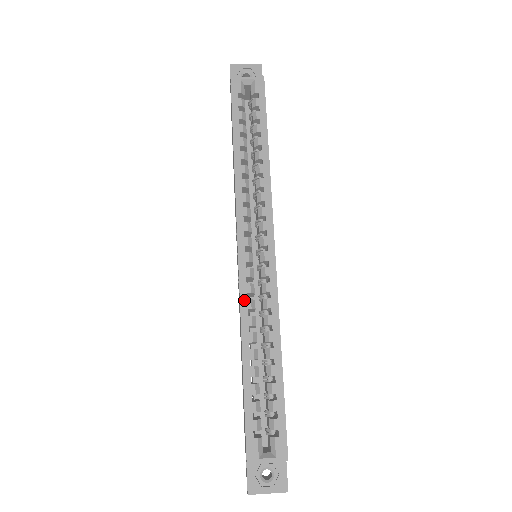
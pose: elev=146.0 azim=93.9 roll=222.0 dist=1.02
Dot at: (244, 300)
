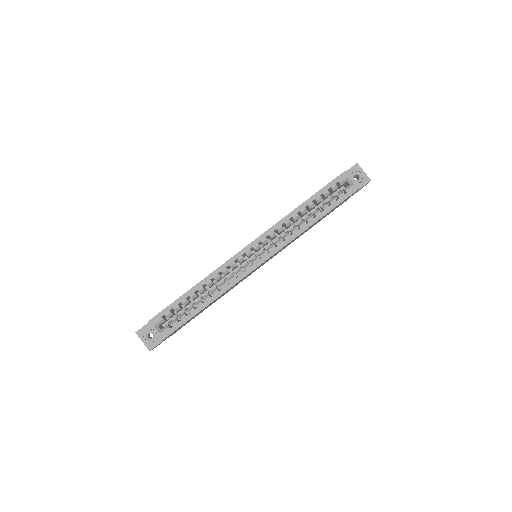
Dot at: (225, 266)
